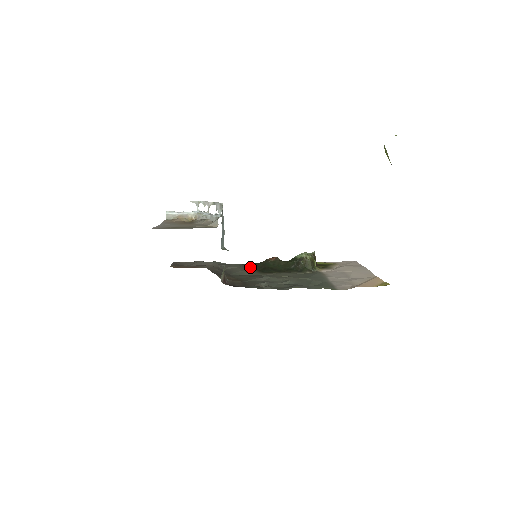
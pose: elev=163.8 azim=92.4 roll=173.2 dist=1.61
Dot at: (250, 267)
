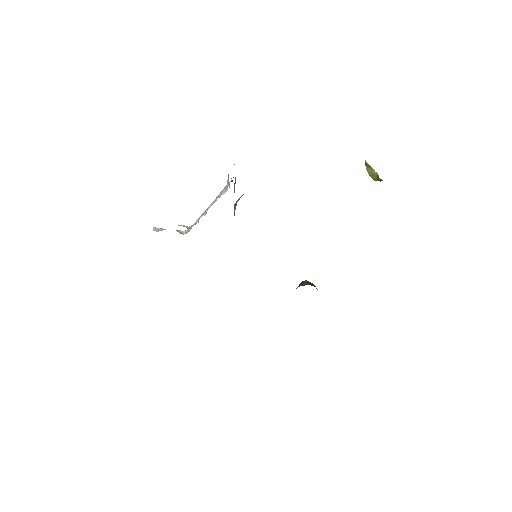
Dot at: occluded
